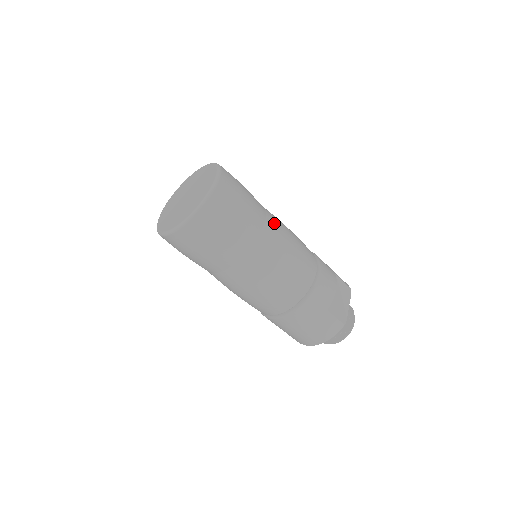
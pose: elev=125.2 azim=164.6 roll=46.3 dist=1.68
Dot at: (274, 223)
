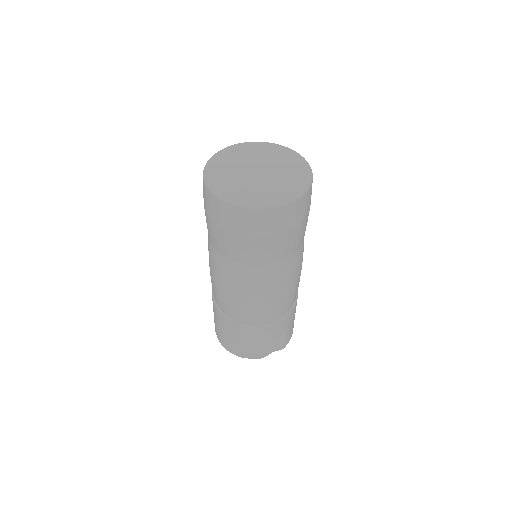
Dot at: (283, 270)
